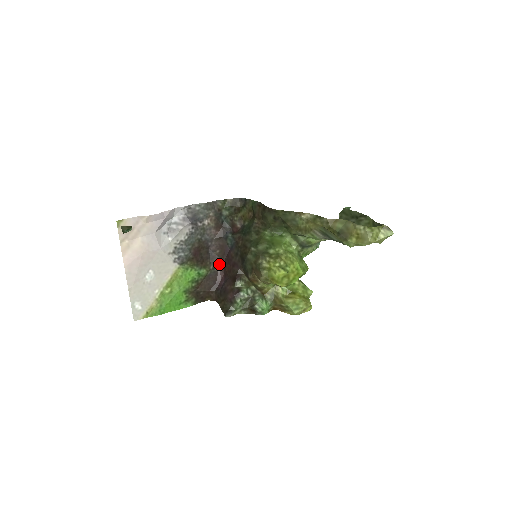
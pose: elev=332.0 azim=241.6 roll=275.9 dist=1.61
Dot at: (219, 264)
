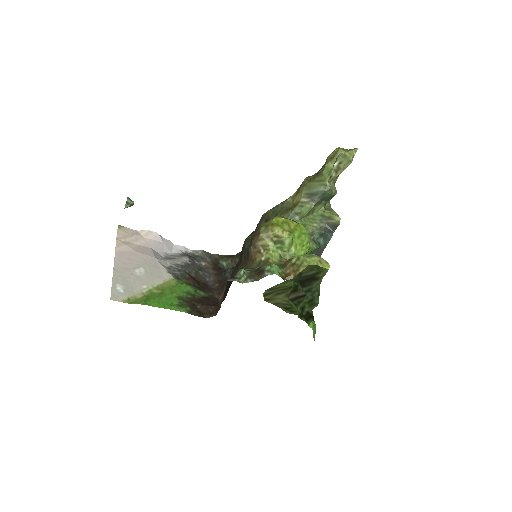
Dot at: (219, 294)
